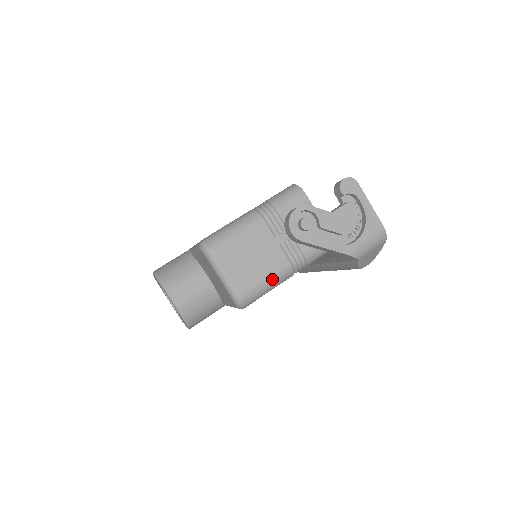
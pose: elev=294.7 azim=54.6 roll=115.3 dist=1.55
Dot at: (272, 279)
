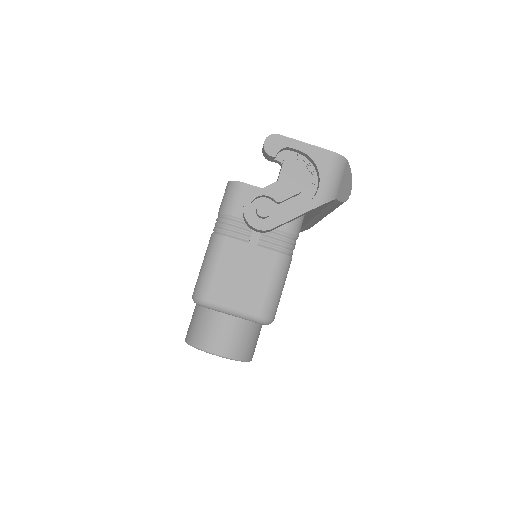
Dot at: (275, 279)
